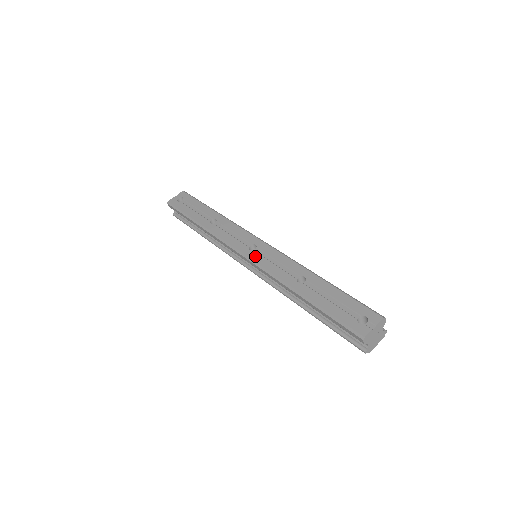
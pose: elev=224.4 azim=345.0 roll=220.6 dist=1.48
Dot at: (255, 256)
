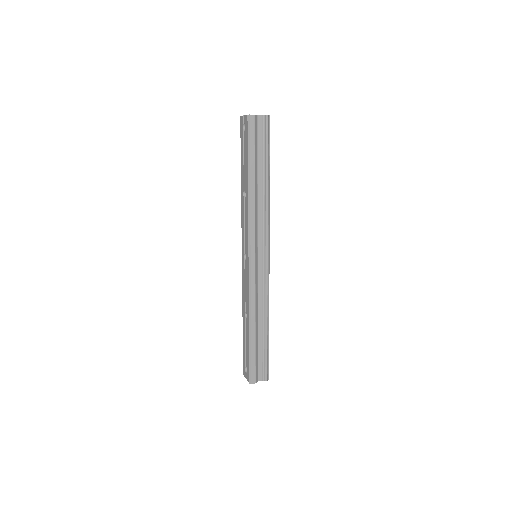
Dot at: (243, 266)
